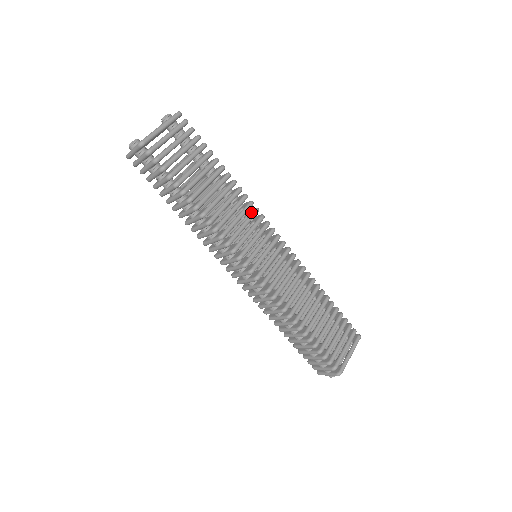
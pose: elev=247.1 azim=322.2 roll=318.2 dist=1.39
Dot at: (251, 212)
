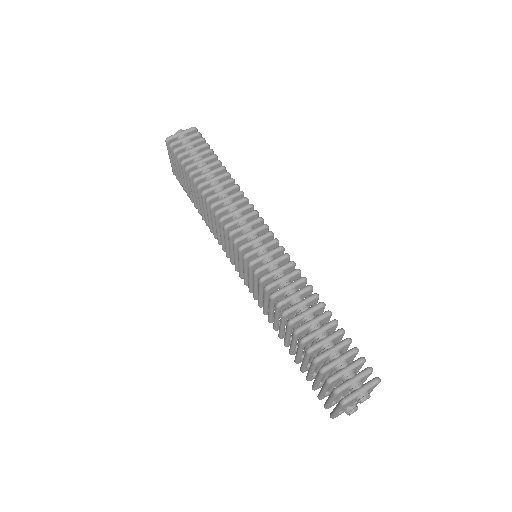
Dot at: occluded
